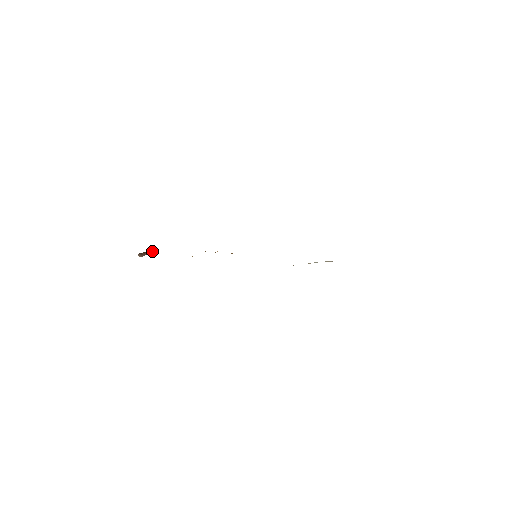
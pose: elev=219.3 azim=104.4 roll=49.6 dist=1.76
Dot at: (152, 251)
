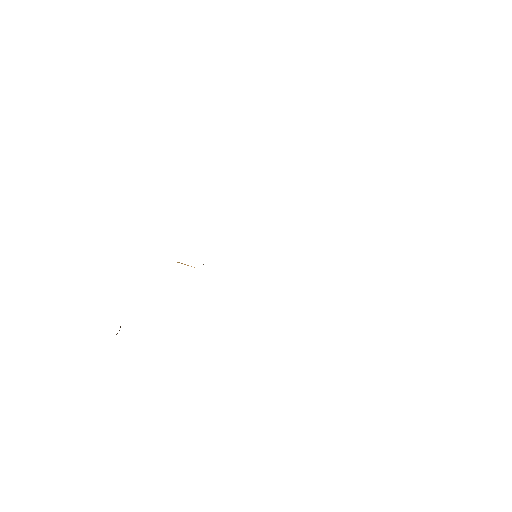
Dot at: occluded
